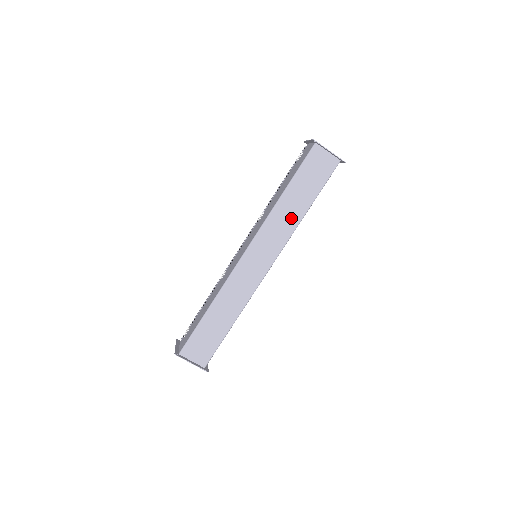
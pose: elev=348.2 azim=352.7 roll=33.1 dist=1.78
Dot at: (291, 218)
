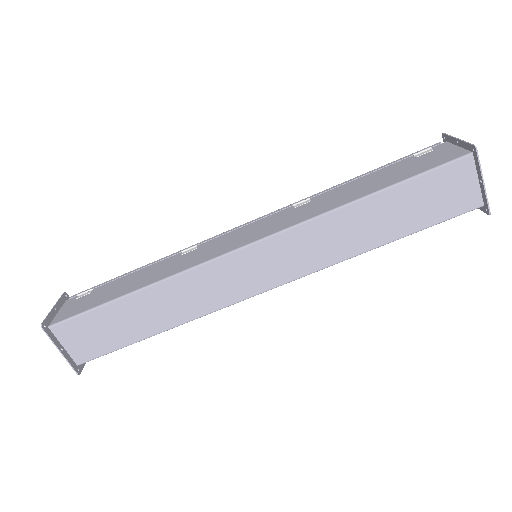
Dot at: (349, 241)
